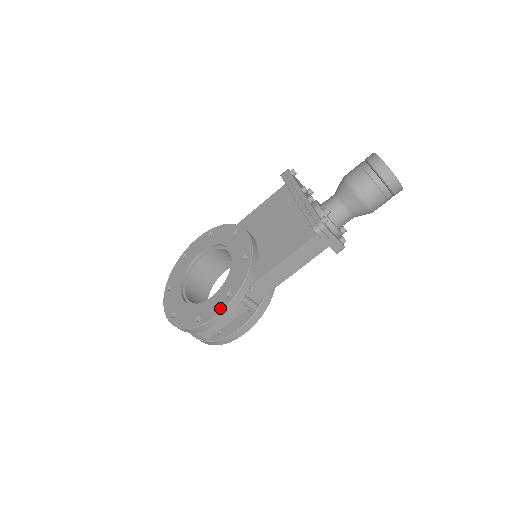
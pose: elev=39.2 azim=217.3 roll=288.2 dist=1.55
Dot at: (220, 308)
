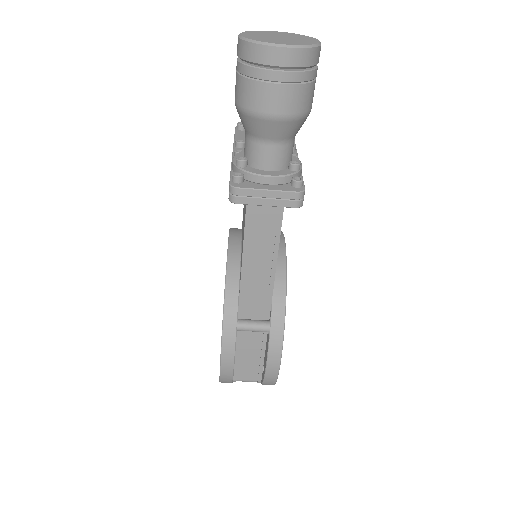
Dot at: occluded
